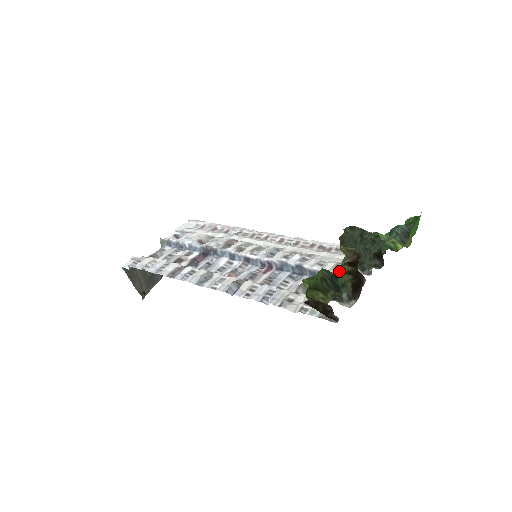
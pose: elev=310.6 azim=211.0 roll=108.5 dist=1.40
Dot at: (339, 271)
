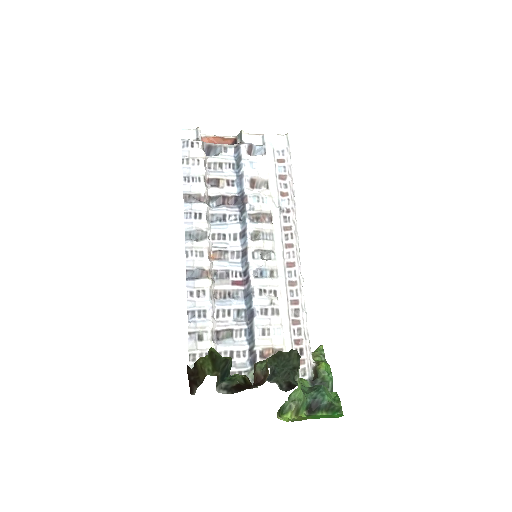
Dot at: (235, 376)
